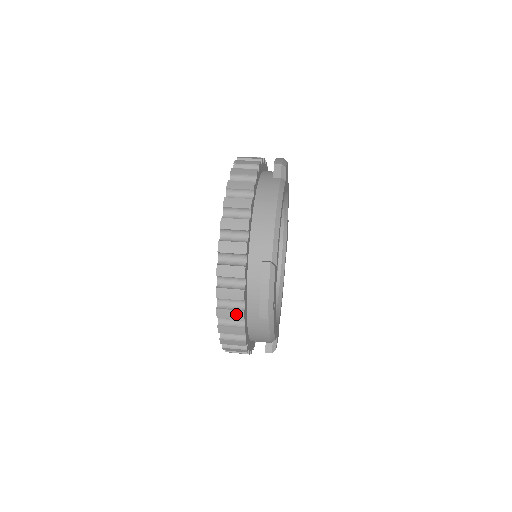
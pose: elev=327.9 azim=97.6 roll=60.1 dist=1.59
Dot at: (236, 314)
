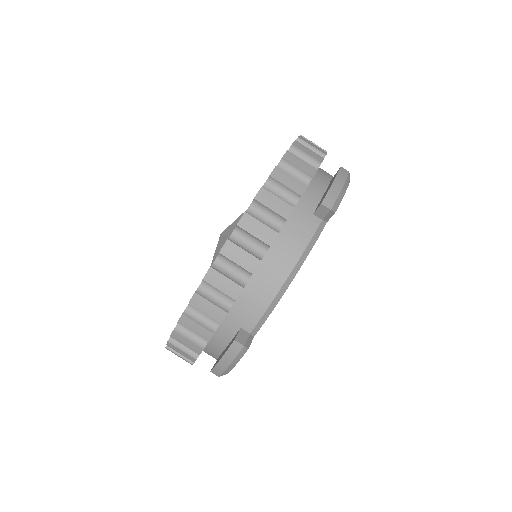
Dot at: (187, 356)
